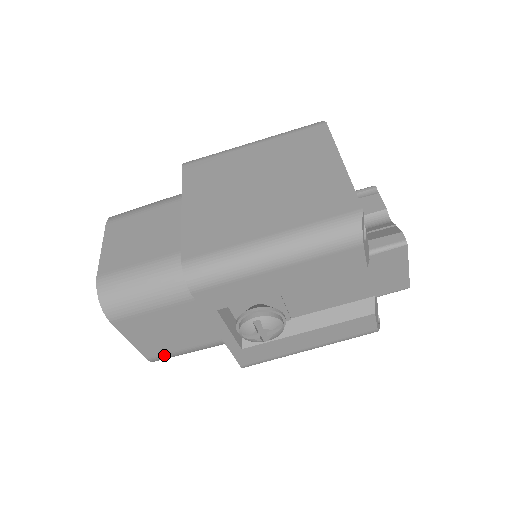
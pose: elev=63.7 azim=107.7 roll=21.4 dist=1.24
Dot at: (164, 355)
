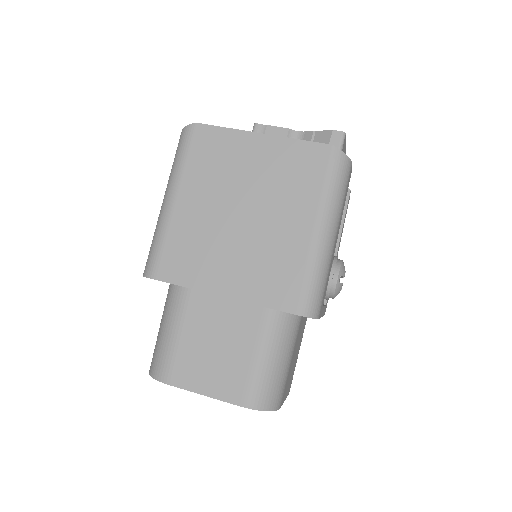
Dot at: occluded
